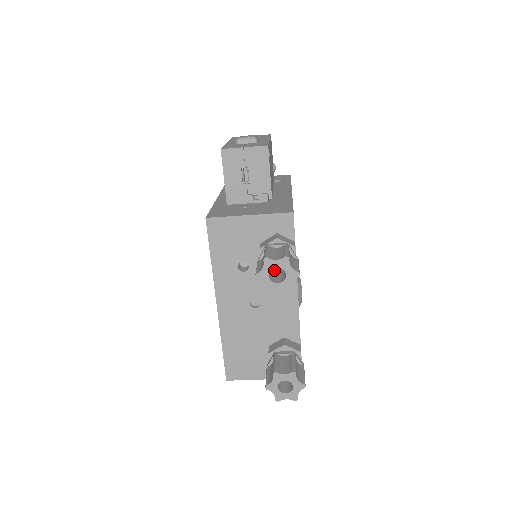
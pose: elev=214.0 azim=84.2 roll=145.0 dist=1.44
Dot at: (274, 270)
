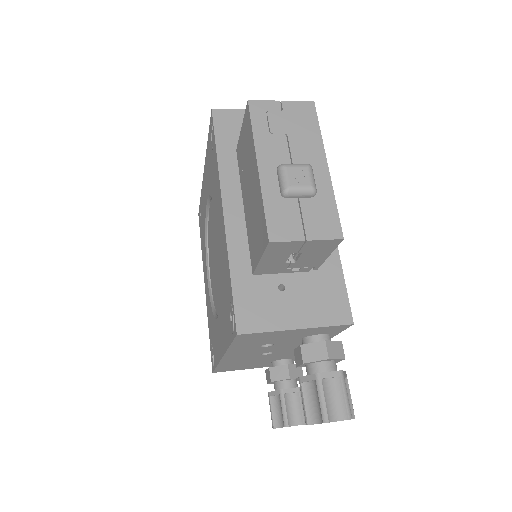
Dot at: occluded
